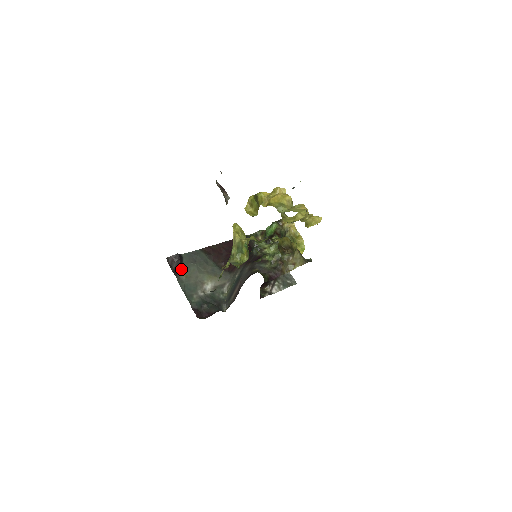
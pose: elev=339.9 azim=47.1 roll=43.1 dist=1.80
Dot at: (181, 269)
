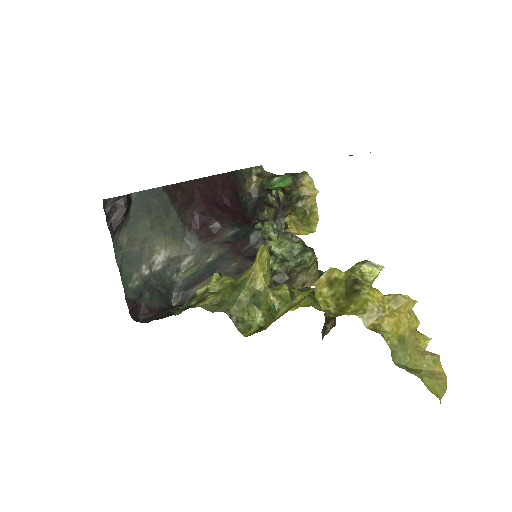
Dot at: (124, 225)
